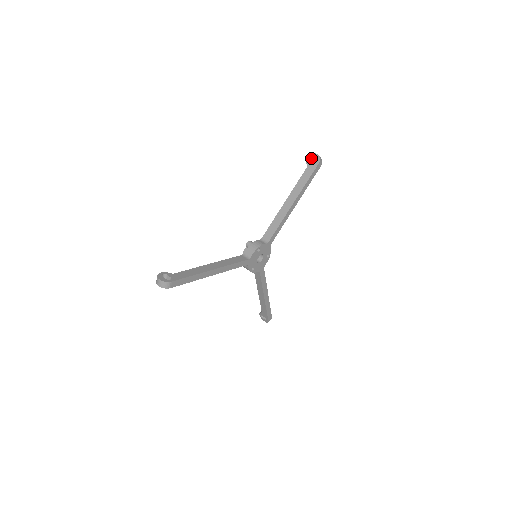
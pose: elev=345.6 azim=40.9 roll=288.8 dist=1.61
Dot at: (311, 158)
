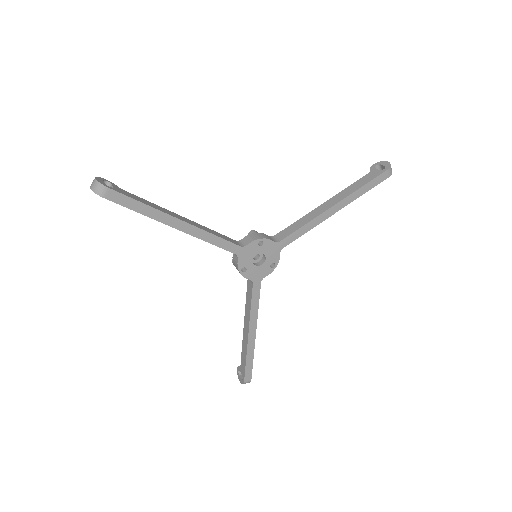
Dot at: (378, 166)
